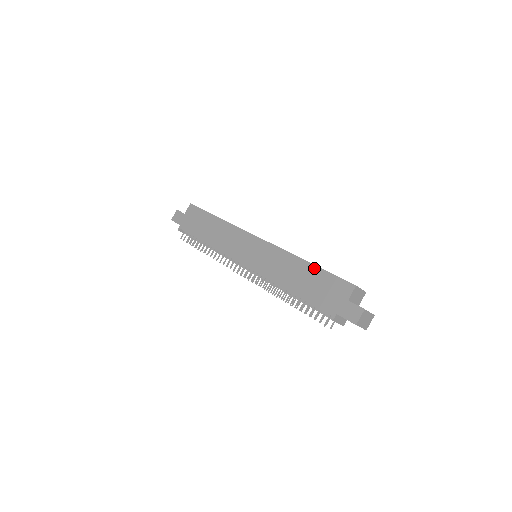
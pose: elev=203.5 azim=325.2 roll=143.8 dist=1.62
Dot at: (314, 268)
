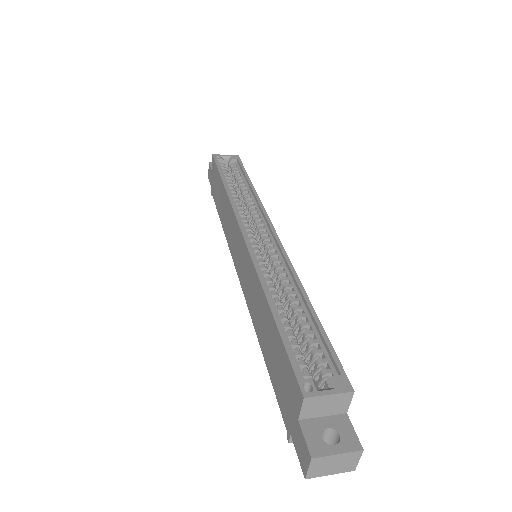
Dot at: (273, 324)
